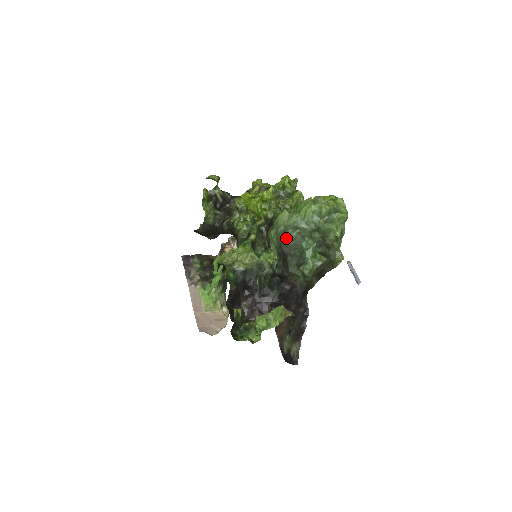
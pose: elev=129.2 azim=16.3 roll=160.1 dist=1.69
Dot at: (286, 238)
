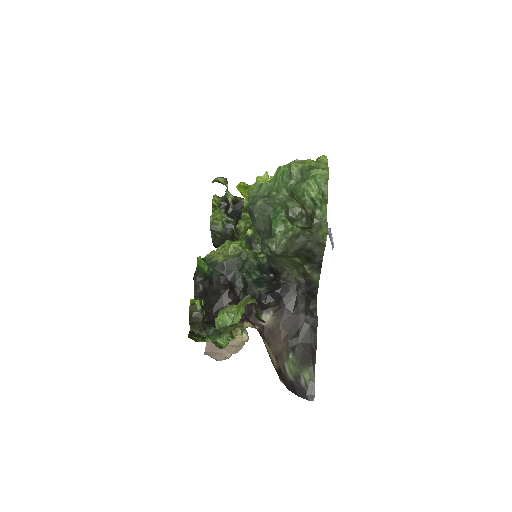
Dot at: (250, 209)
